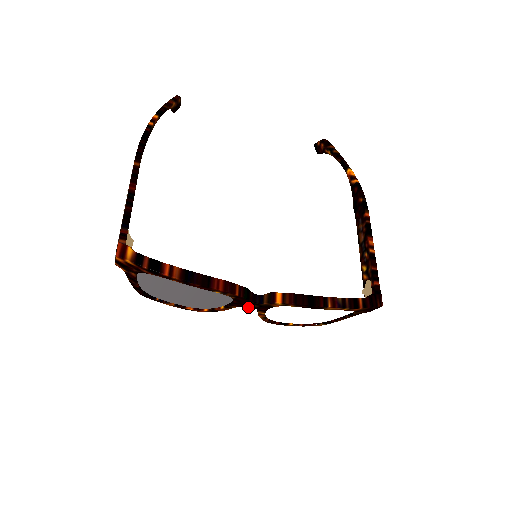
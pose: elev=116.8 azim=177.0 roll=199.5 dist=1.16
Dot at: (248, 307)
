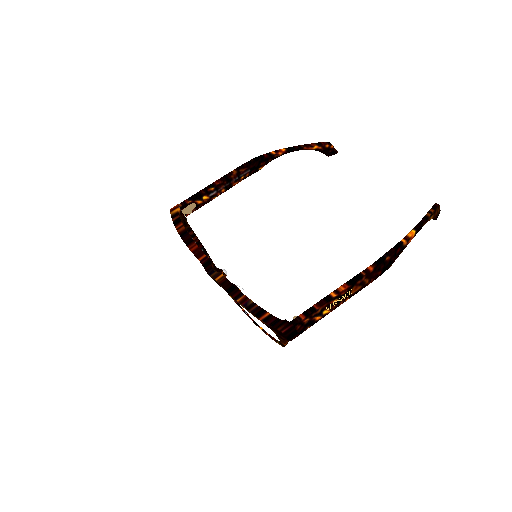
Dot at: occluded
